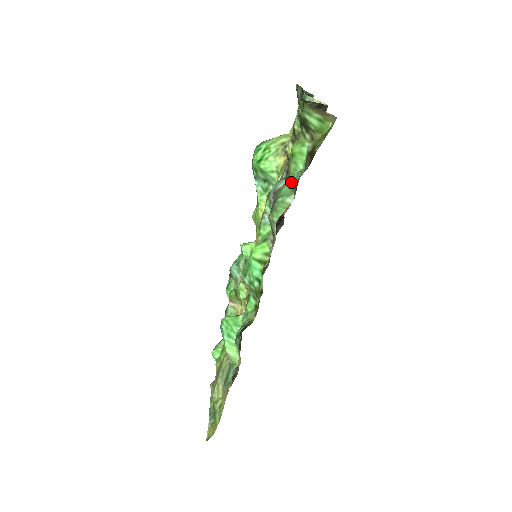
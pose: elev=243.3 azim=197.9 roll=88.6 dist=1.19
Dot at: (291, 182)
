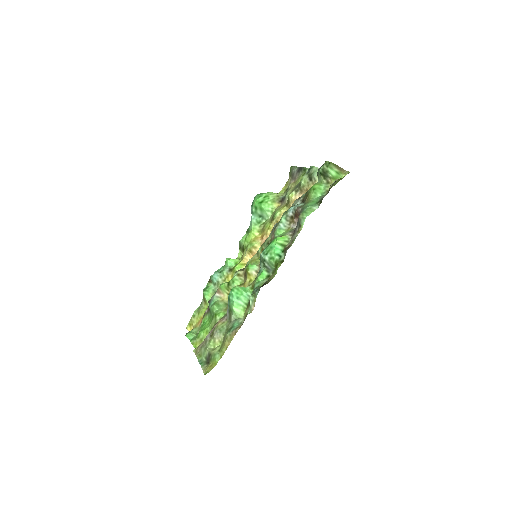
Dot at: (313, 201)
